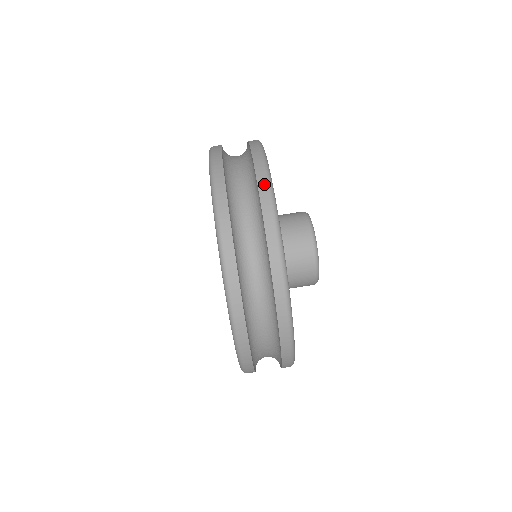
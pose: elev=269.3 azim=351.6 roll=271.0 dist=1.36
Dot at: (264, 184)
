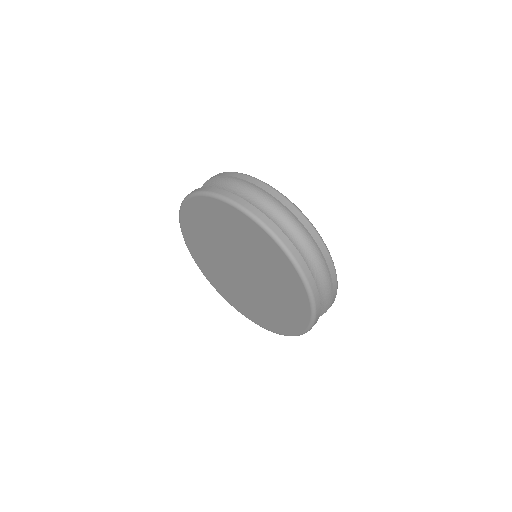
Dot at: (309, 226)
